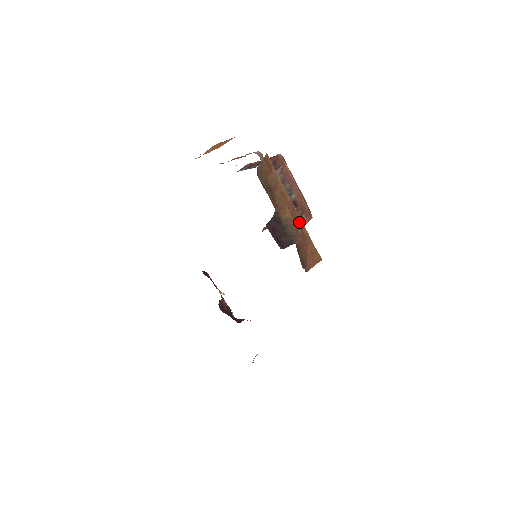
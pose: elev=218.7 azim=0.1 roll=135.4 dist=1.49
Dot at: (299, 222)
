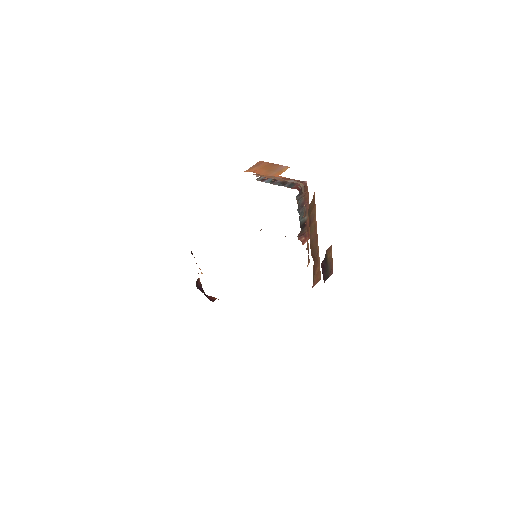
Dot at: (317, 249)
